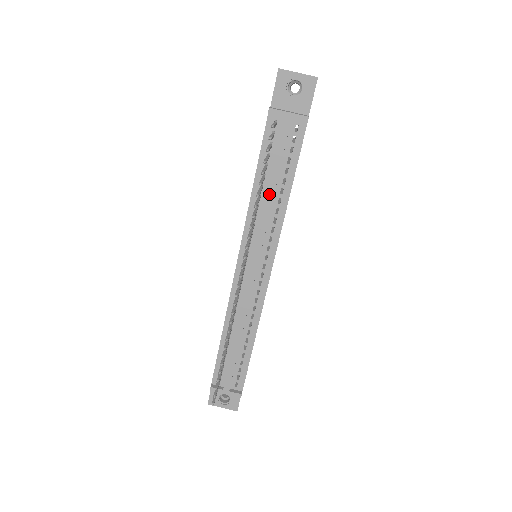
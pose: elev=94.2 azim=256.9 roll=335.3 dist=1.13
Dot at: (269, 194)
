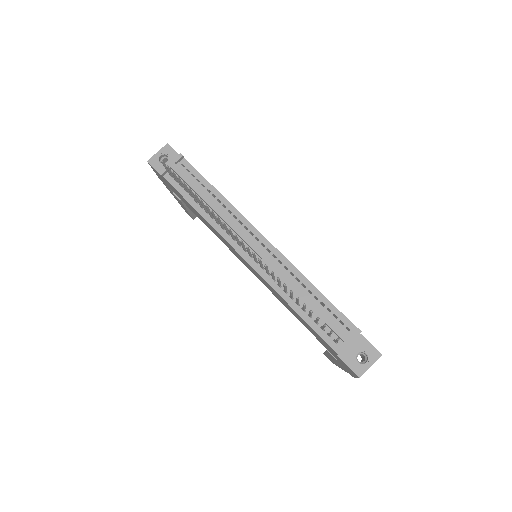
Dot at: (208, 203)
